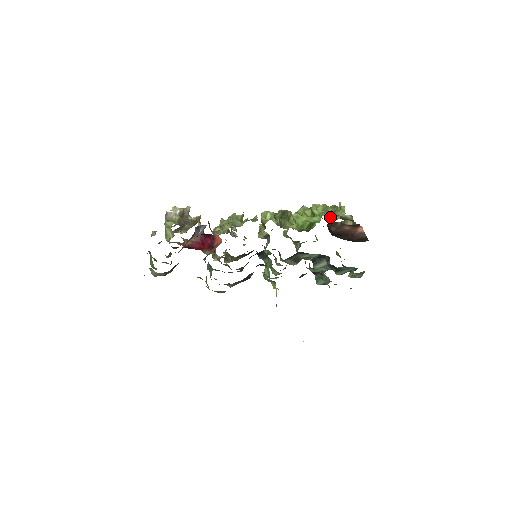
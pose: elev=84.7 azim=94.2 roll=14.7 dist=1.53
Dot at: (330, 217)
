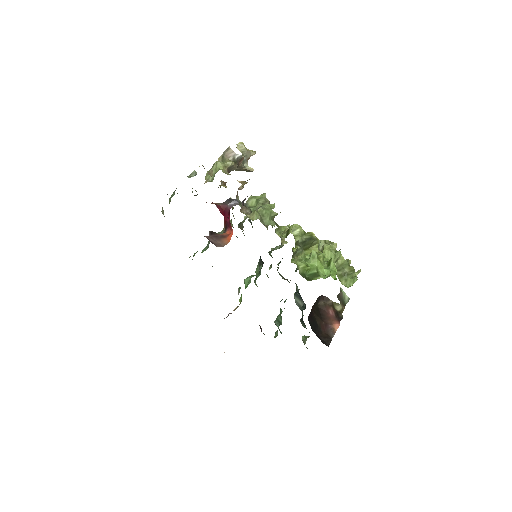
Dot at: (340, 276)
